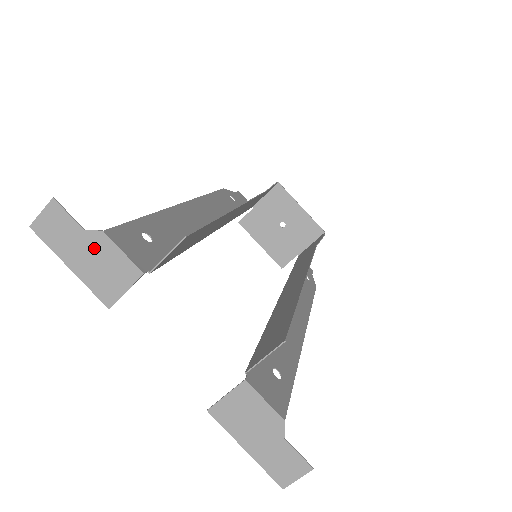
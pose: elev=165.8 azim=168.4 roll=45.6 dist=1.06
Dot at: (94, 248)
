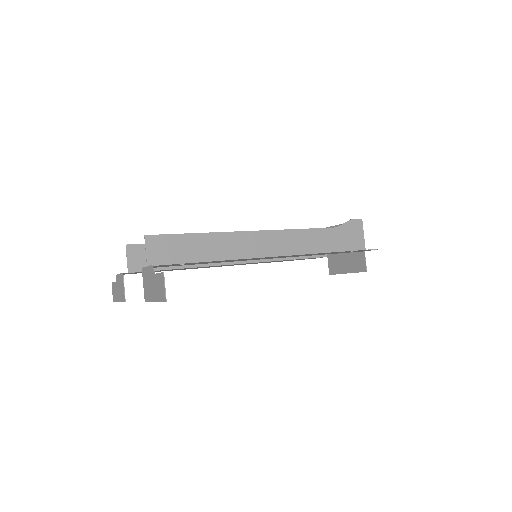
Dot at: (118, 284)
